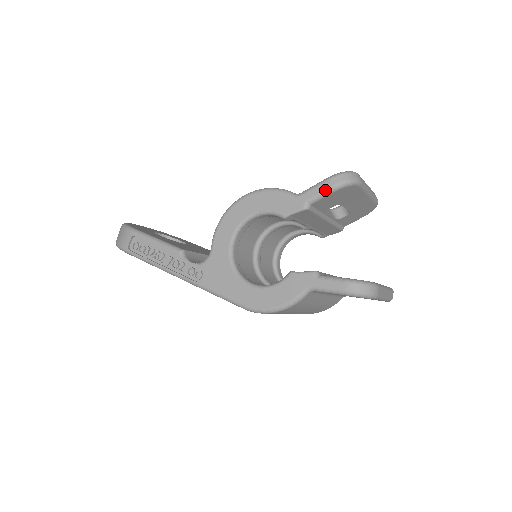
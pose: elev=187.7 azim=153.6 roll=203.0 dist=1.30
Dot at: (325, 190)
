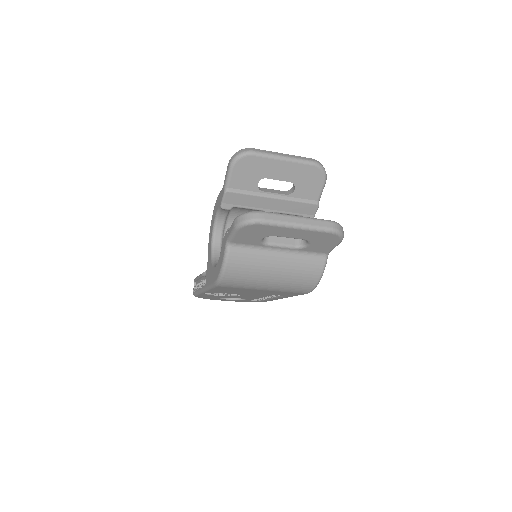
Dot at: (227, 171)
